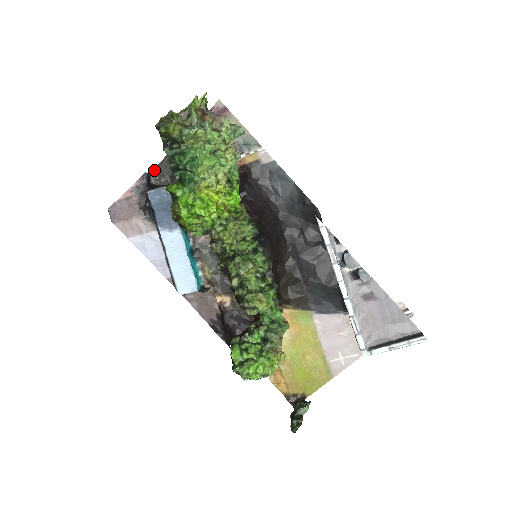
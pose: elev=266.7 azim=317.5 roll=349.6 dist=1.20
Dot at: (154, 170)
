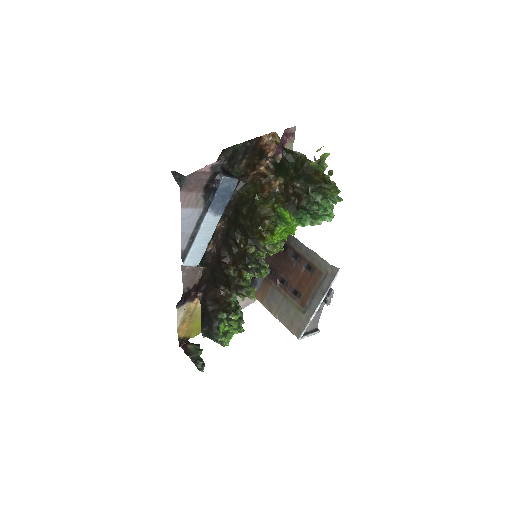
Dot at: (225, 150)
